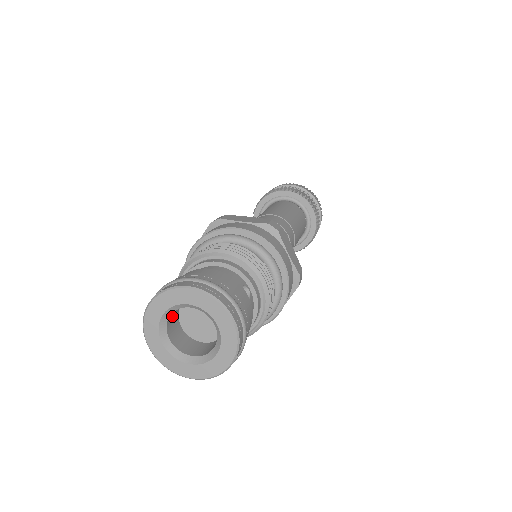
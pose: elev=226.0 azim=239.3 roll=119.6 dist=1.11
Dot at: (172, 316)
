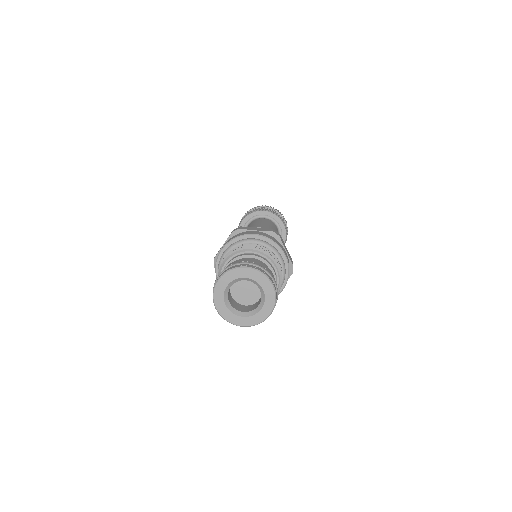
Dot at: occluded
